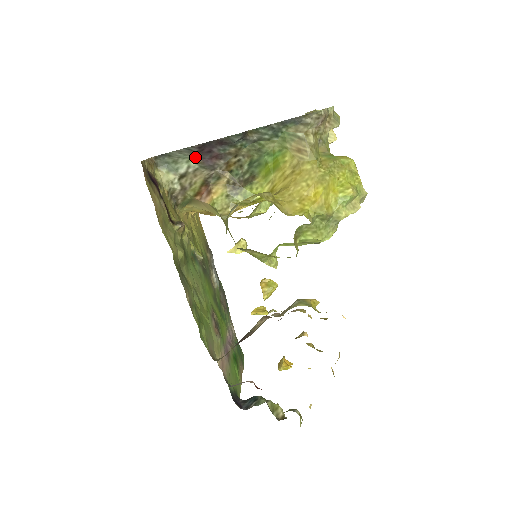
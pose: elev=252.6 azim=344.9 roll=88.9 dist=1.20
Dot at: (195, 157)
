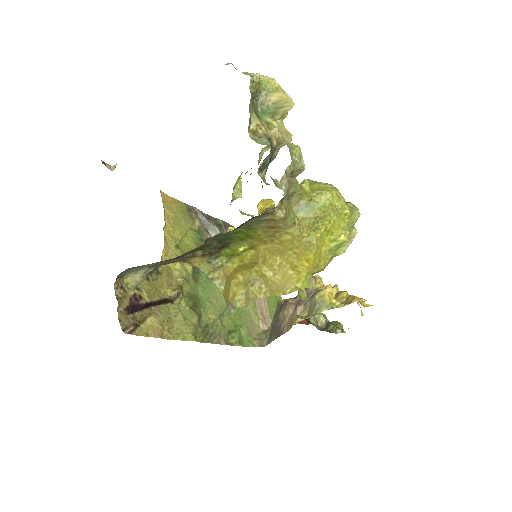
Dot at: (157, 262)
